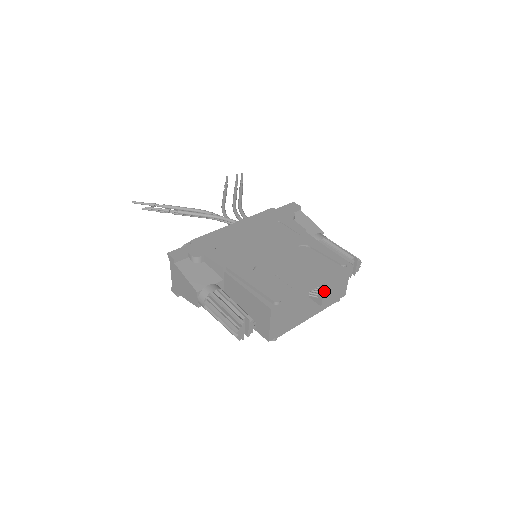
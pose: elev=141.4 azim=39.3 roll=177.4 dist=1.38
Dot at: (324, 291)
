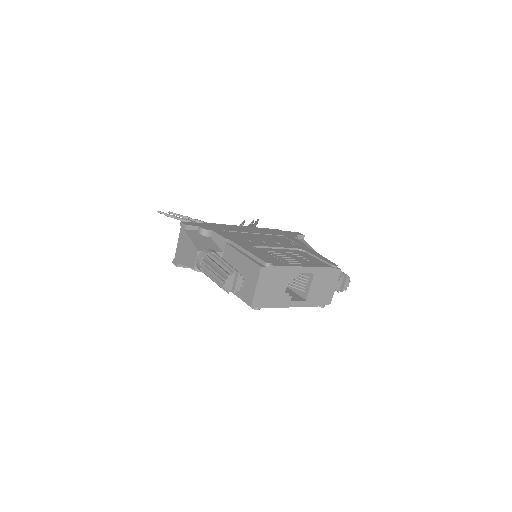
Dot at: (312, 283)
